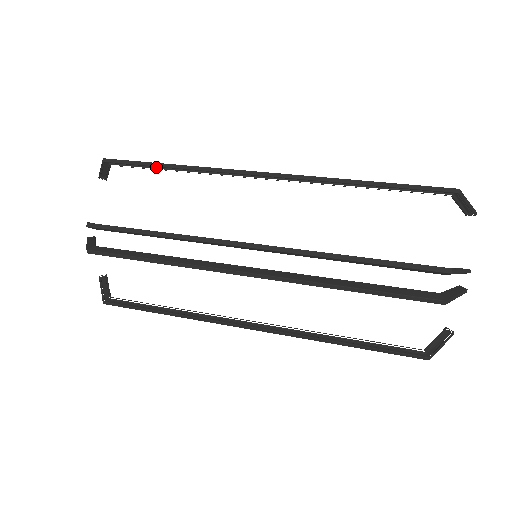
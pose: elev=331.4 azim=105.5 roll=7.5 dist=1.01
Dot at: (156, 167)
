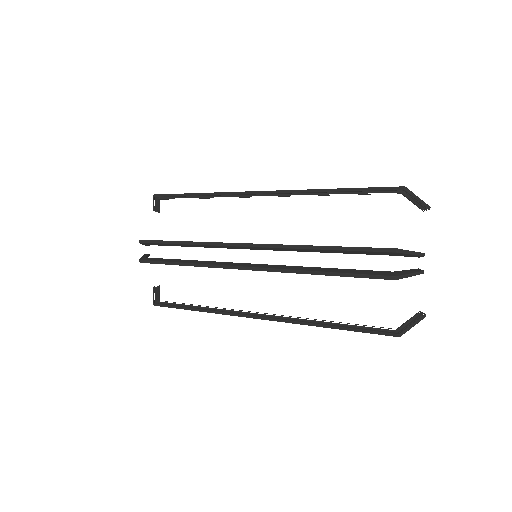
Dot at: (188, 197)
